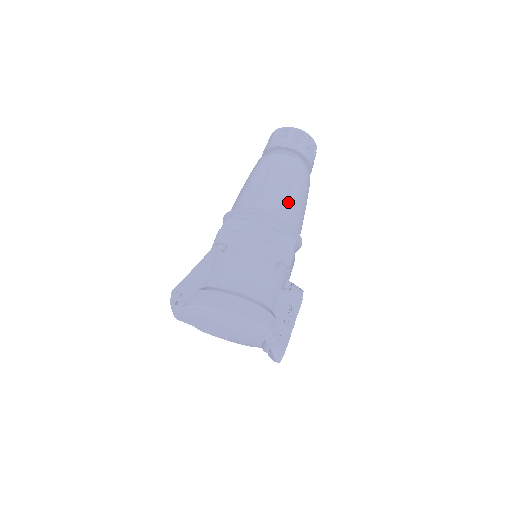
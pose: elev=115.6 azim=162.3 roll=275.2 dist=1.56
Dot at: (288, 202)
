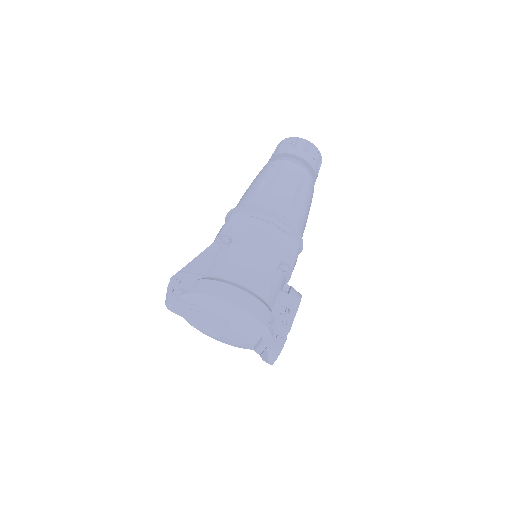
Dot at: (294, 206)
